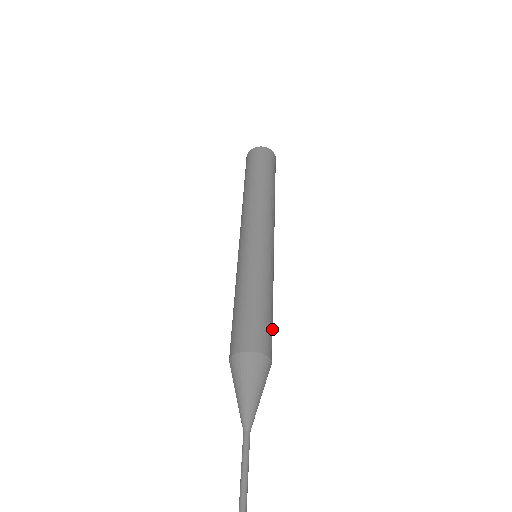
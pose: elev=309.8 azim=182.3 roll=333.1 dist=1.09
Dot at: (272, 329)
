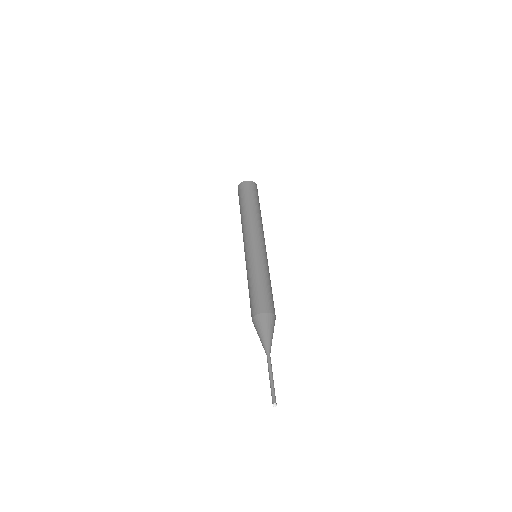
Dot at: occluded
